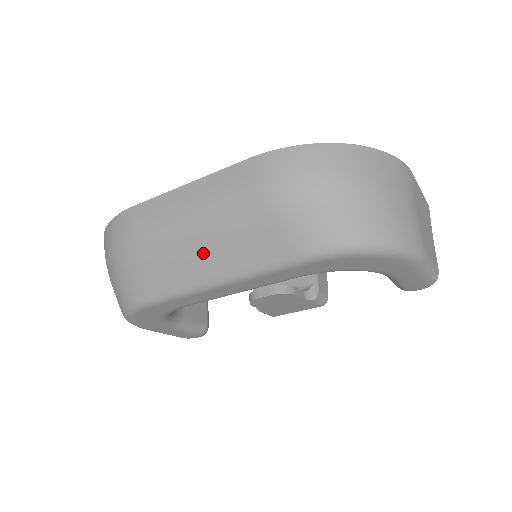
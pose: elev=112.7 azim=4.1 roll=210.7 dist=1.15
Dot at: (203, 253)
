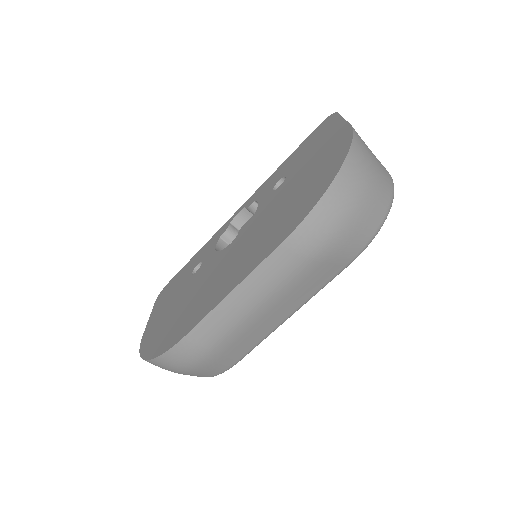
Dot at: (274, 315)
